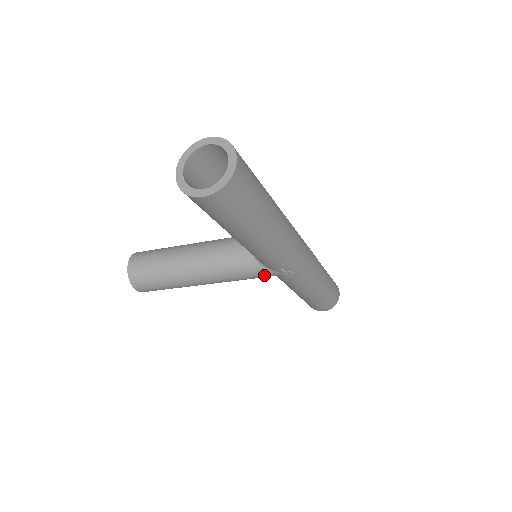
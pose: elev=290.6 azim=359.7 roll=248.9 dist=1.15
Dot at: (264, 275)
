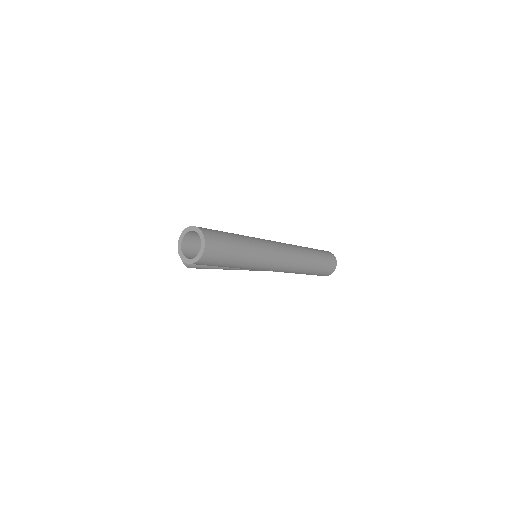
Dot at: (259, 270)
